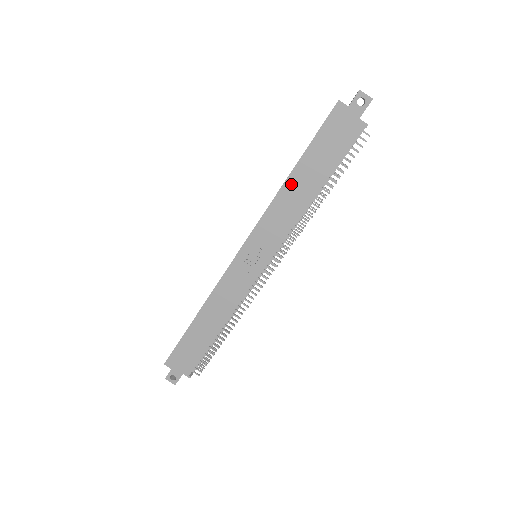
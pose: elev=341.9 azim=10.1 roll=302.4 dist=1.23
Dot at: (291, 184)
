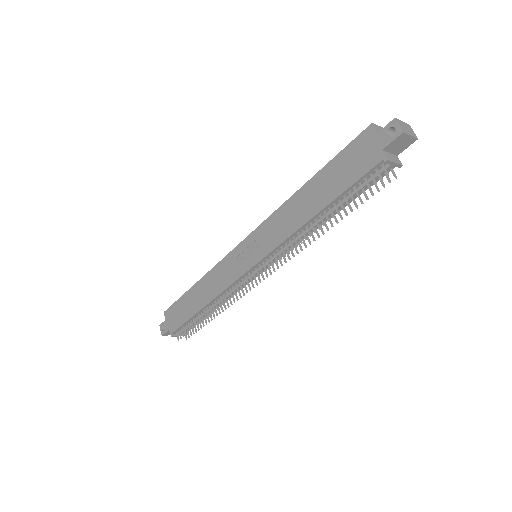
Dot at: (301, 195)
